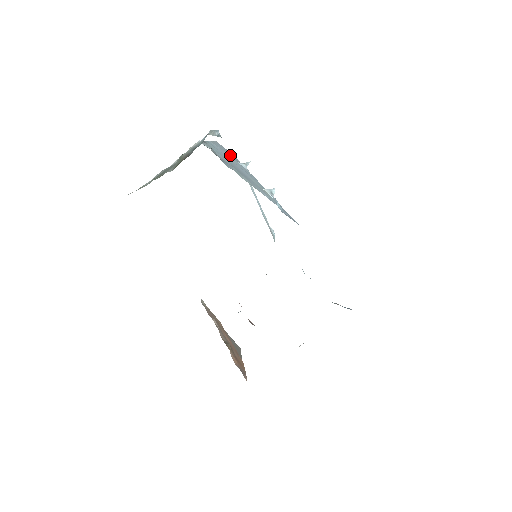
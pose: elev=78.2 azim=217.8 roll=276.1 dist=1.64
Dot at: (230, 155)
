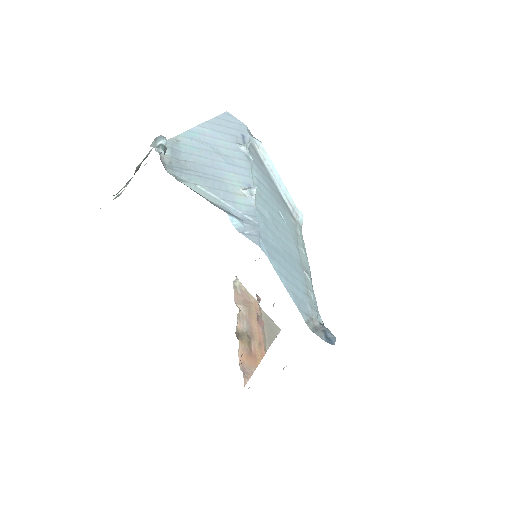
Dot at: (231, 134)
